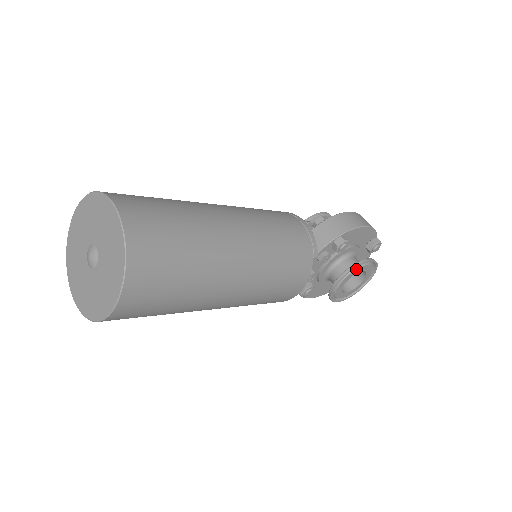
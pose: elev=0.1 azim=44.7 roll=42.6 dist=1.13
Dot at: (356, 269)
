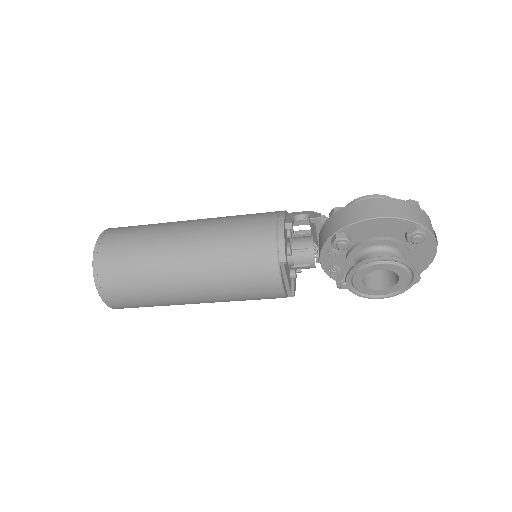
Dot at: (362, 269)
